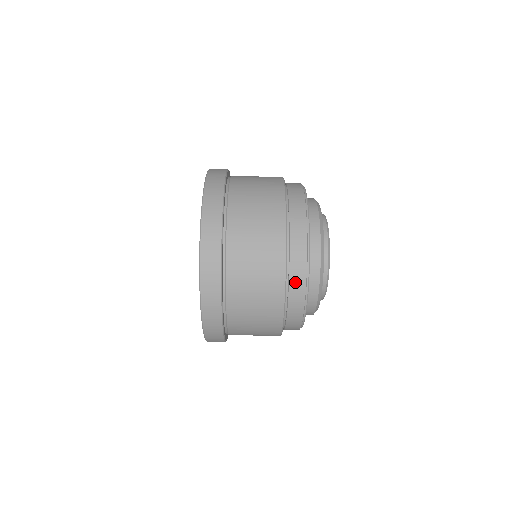
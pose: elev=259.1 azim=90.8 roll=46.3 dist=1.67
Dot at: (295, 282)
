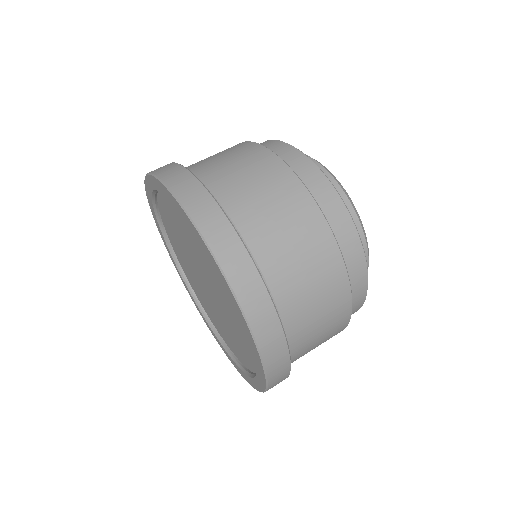
Dot at: (315, 186)
